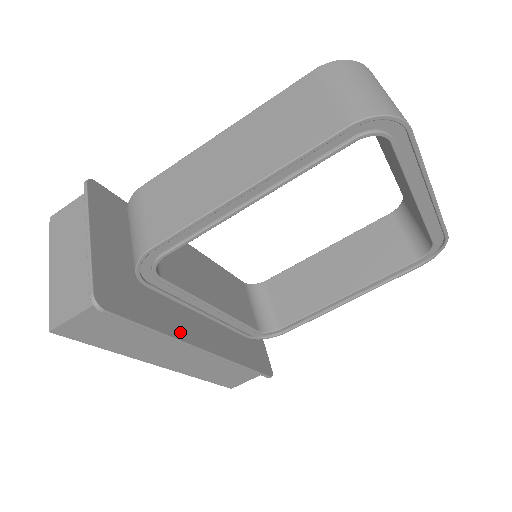
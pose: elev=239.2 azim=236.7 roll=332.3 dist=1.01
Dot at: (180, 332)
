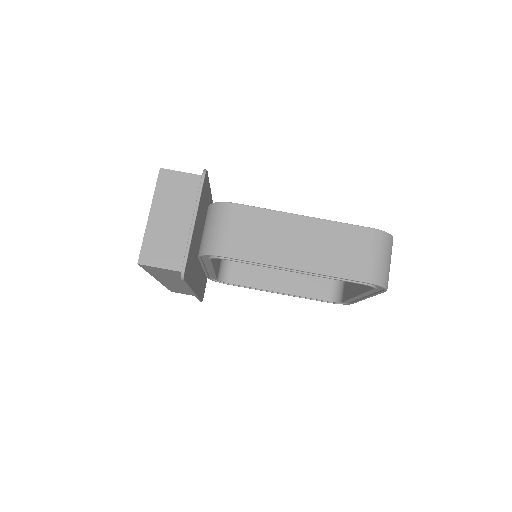
Dot at: (193, 283)
